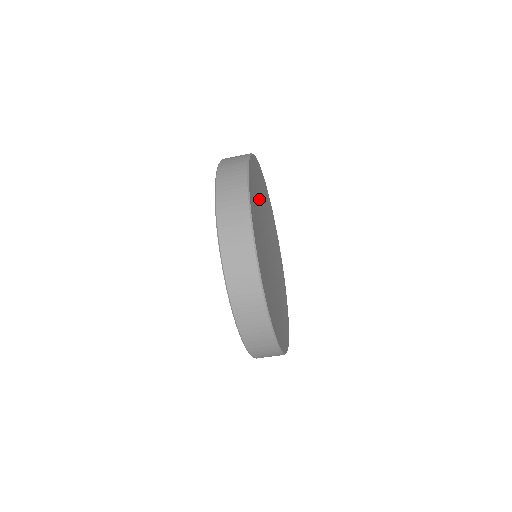
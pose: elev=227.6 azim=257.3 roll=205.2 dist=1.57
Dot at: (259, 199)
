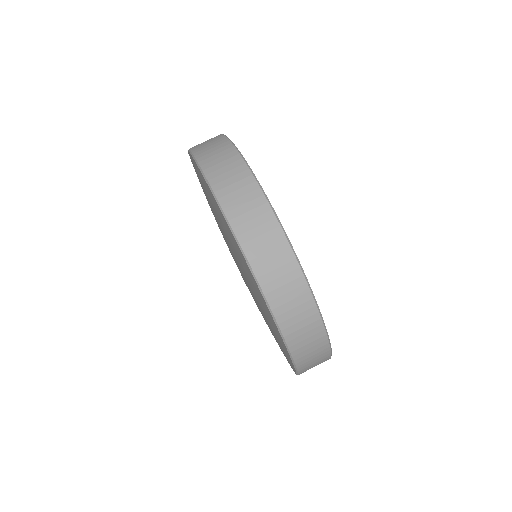
Dot at: occluded
